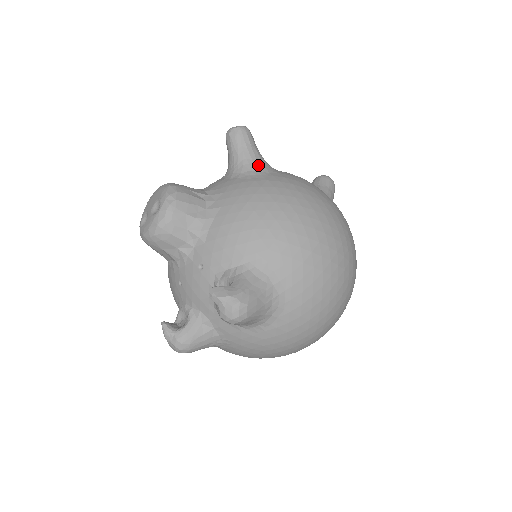
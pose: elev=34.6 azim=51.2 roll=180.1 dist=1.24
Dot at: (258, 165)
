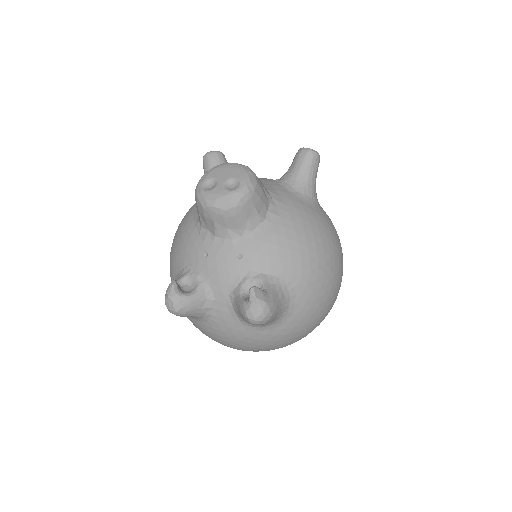
Dot at: (313, 194)
